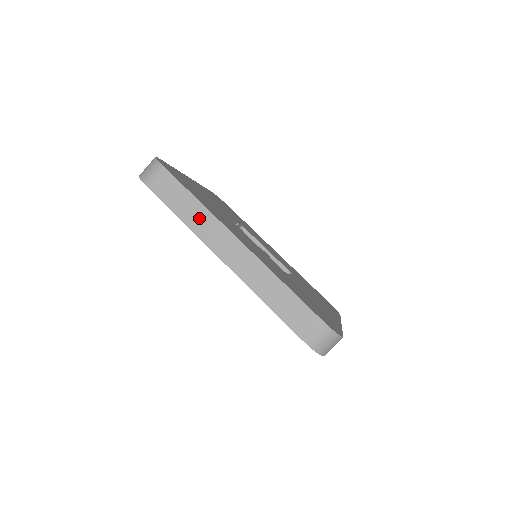
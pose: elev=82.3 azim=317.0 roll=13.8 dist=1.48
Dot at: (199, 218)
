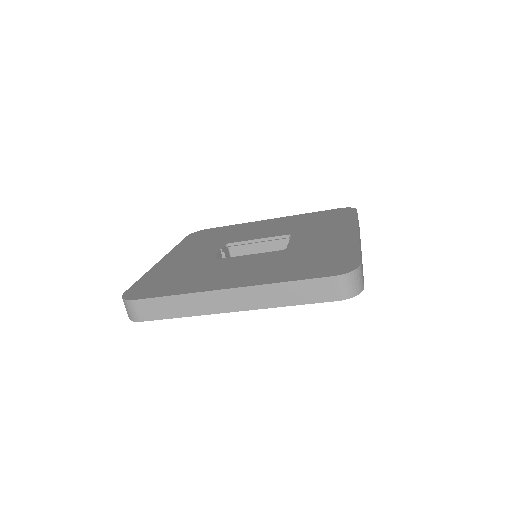
Dot at: (189, 304)
